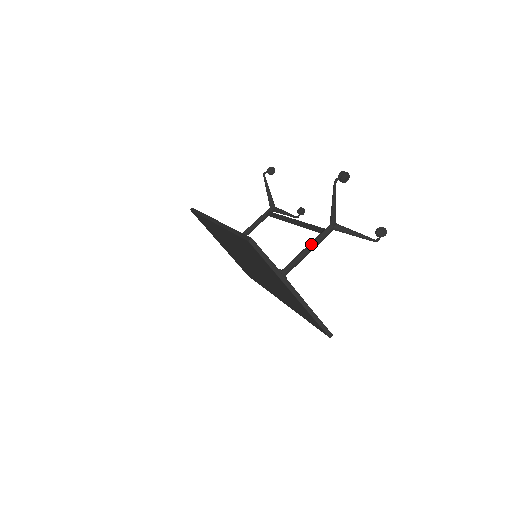
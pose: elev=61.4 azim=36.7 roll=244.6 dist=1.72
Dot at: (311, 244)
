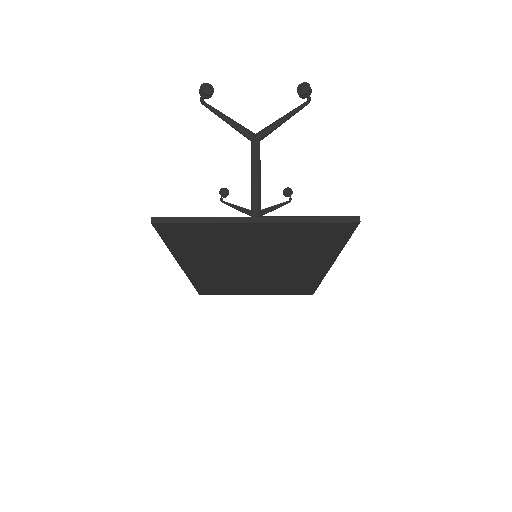
Dot at: (251, 174)
